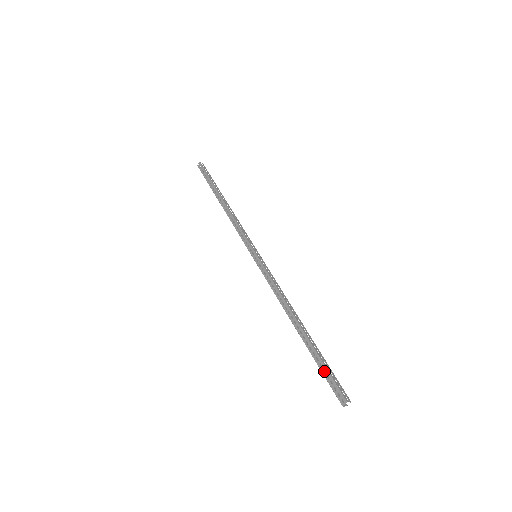
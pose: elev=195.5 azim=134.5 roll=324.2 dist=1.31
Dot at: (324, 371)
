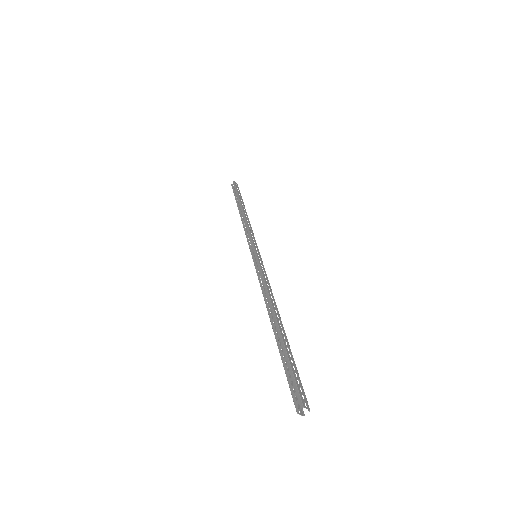
Dot at: (289, 372)
